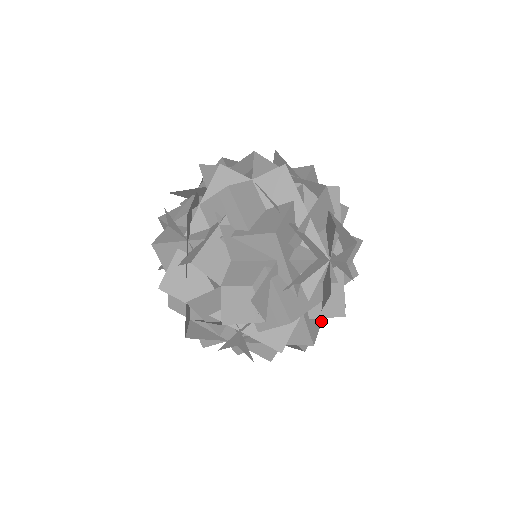
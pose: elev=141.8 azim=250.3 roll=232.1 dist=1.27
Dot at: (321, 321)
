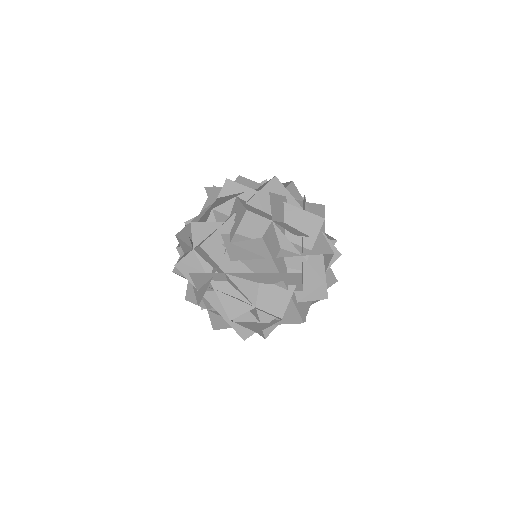
Dot at: occluded
